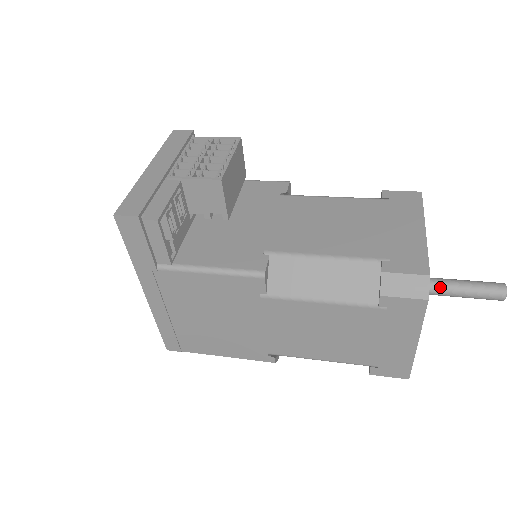
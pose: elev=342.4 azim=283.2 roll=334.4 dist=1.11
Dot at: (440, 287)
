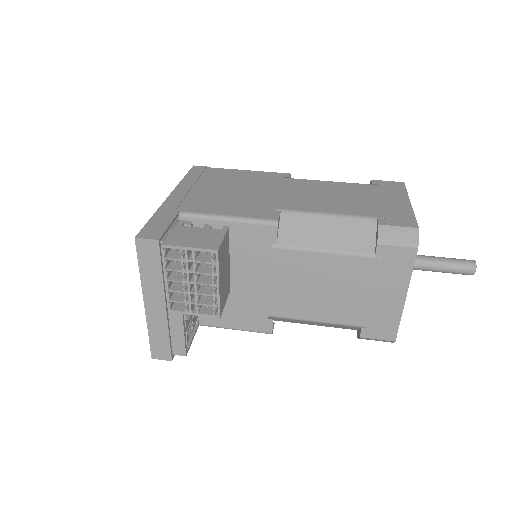
Dot at: occluded
